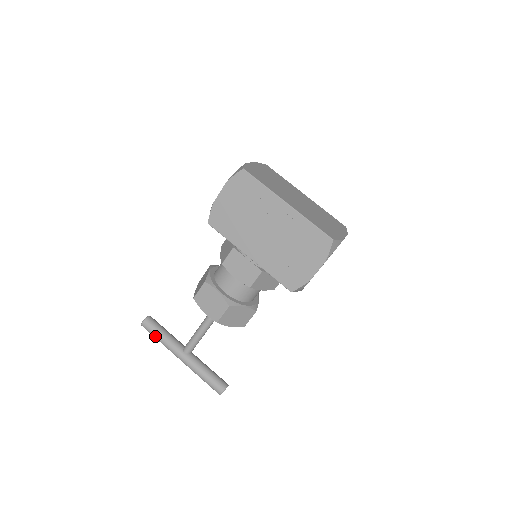
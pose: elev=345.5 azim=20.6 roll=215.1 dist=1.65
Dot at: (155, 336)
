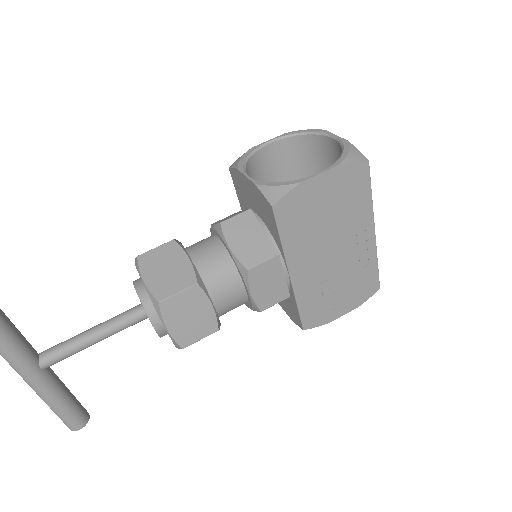
Dot at: out of frame
